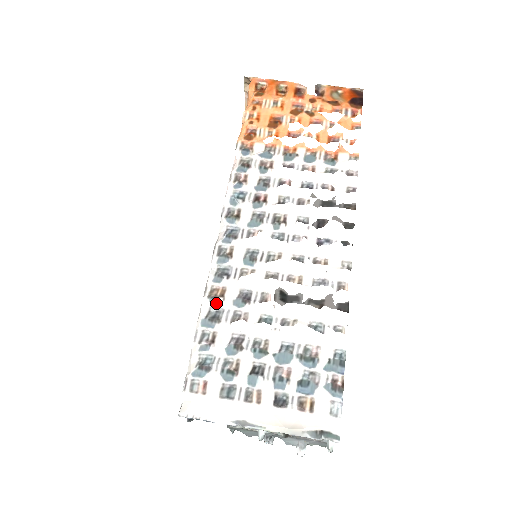
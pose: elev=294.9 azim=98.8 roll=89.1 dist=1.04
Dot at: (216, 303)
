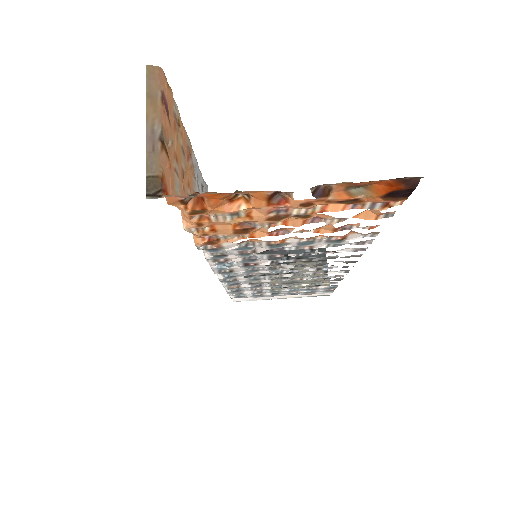
Dot at: occluded
